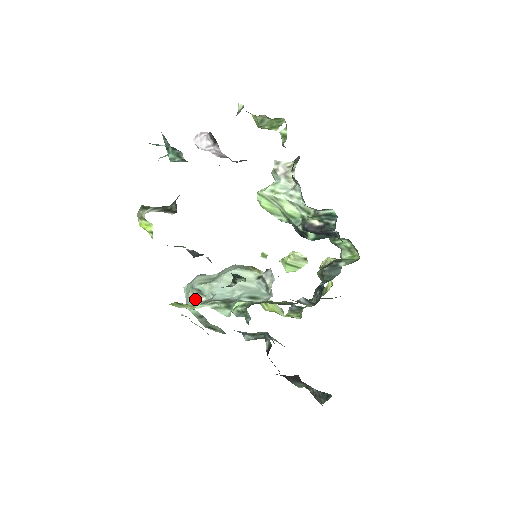
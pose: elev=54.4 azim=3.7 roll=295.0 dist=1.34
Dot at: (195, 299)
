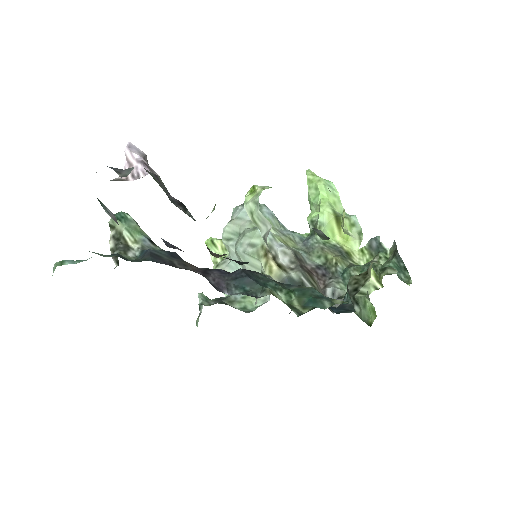
Dot at: occluded
